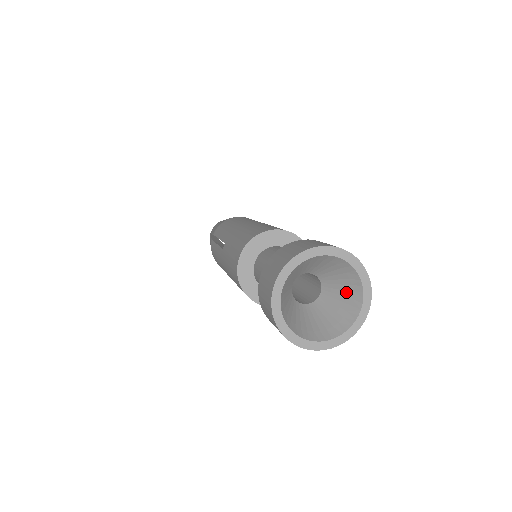
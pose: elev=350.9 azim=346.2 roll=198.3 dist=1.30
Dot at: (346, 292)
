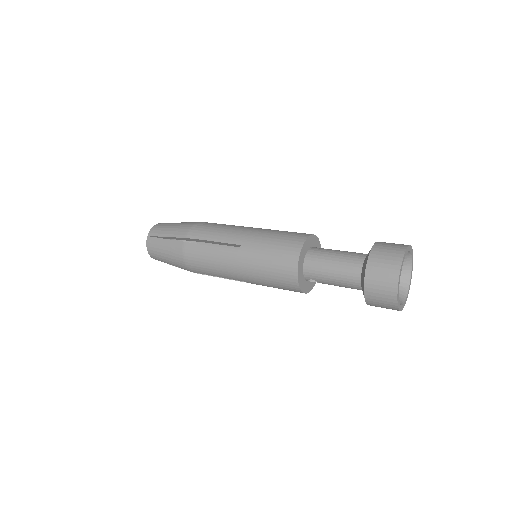
Dot at: occluded
